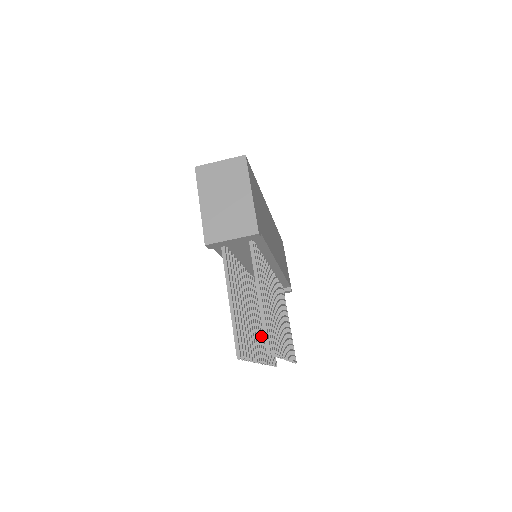
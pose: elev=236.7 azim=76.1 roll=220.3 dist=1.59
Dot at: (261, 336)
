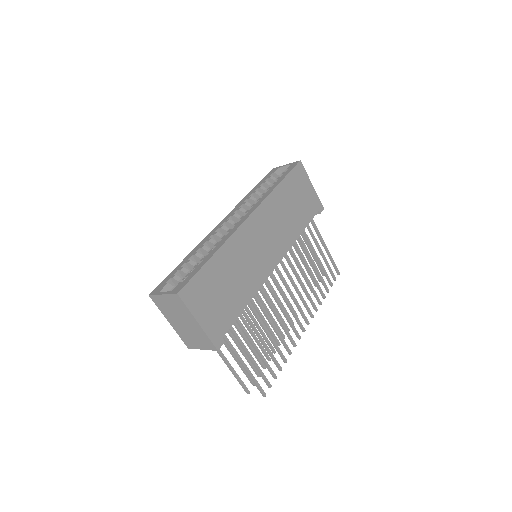
Dot at: occluded
